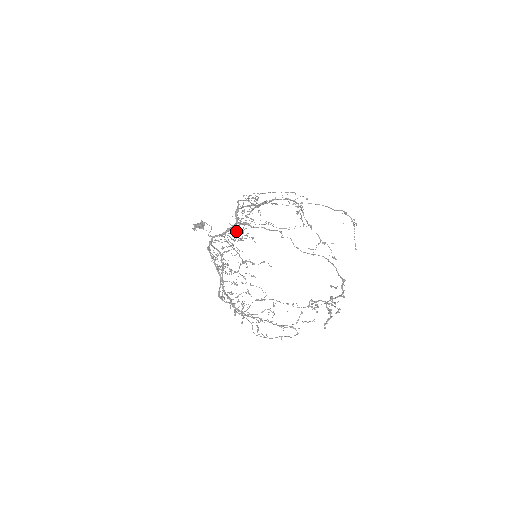
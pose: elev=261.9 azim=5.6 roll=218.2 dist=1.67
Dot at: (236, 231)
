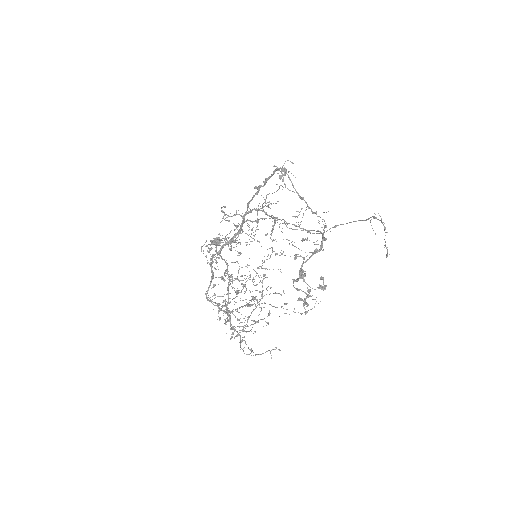
Dot at: (226, 214)
